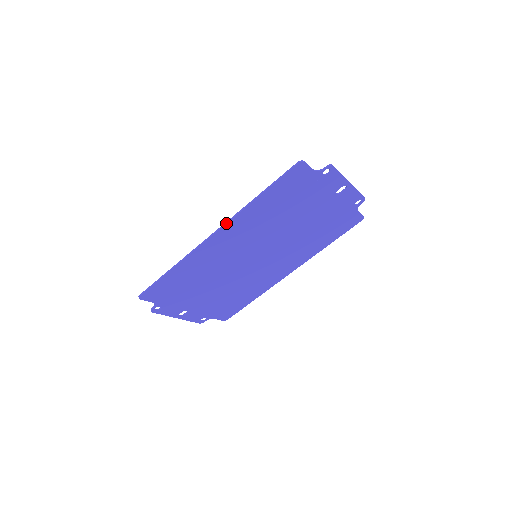
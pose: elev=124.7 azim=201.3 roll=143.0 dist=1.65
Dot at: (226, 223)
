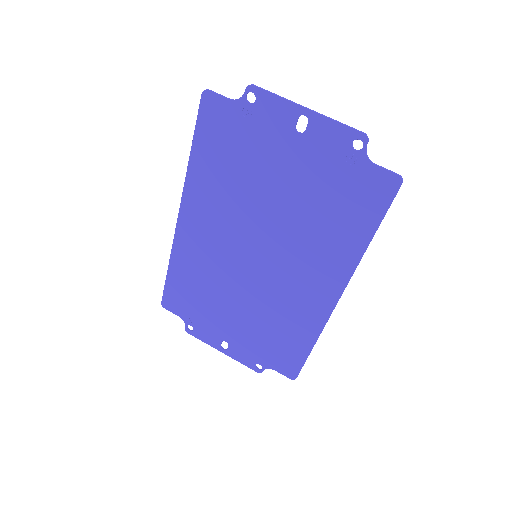
Dot at: (181, 198)
